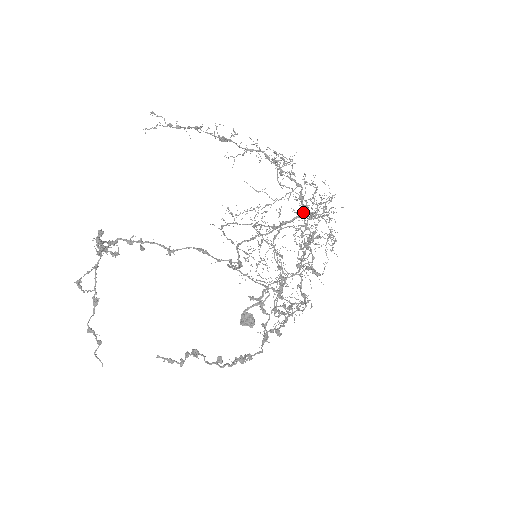
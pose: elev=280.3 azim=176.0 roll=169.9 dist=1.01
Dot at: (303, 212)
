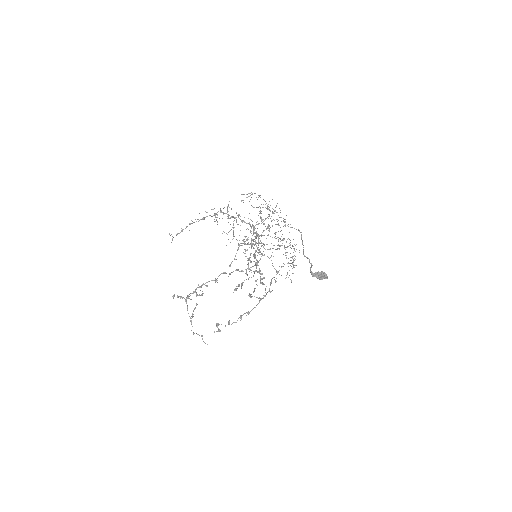
Dot at: occluded
